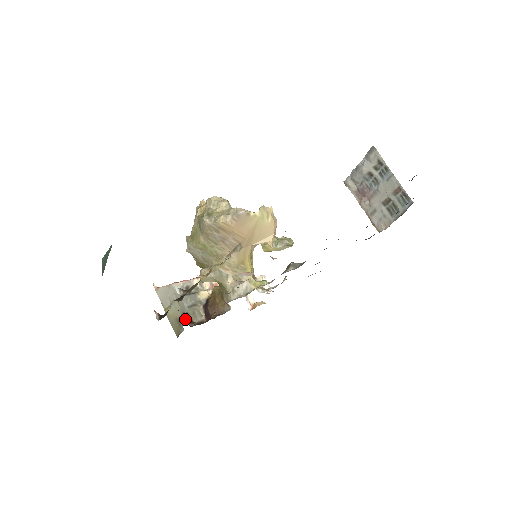
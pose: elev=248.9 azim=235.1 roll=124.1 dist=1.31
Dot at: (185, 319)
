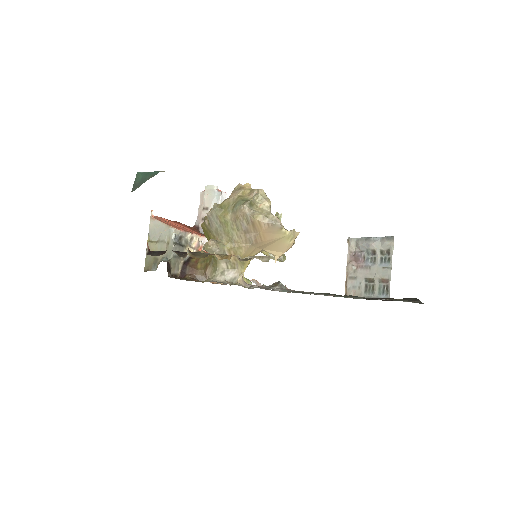
Dot at: (167, 267)
